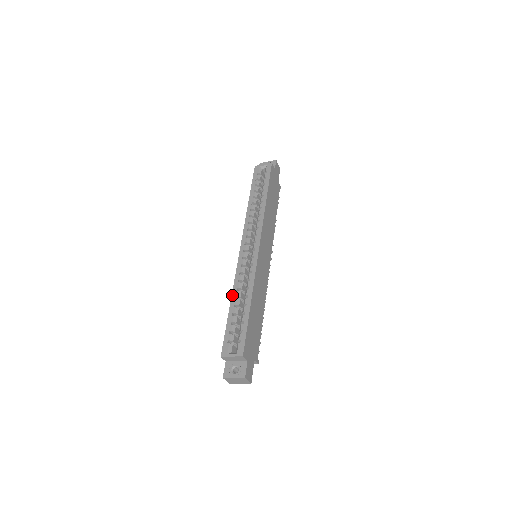
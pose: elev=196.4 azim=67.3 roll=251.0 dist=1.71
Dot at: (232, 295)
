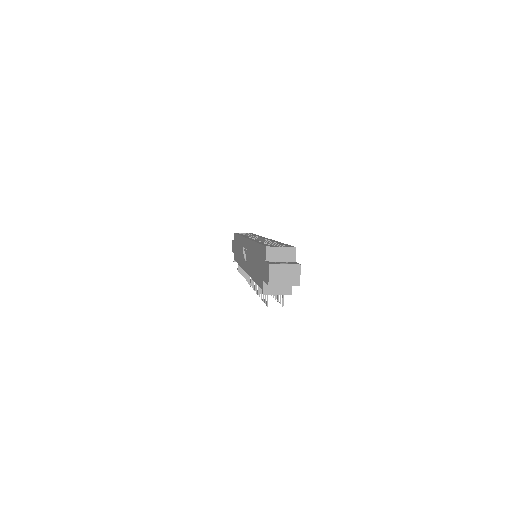
Dot at: (254, 241)
